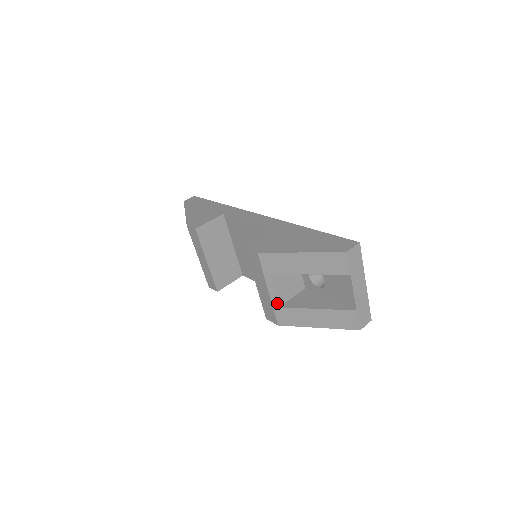
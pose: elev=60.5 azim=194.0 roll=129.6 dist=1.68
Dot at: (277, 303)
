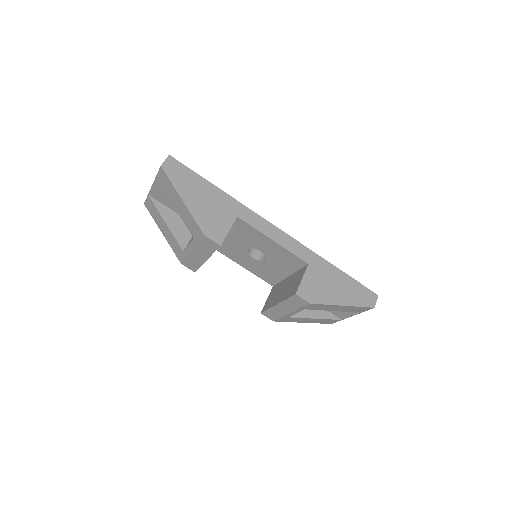
Dot at: (289, 316)
